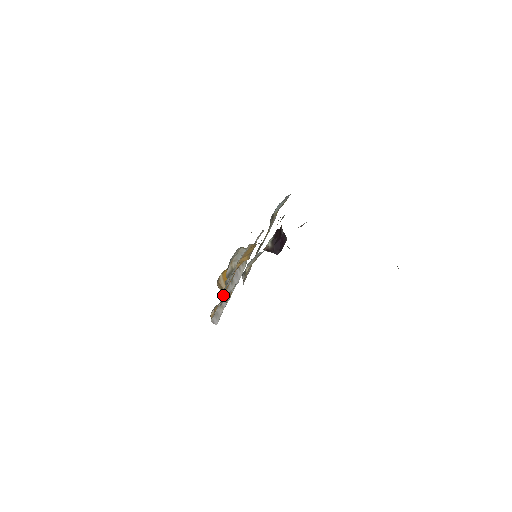
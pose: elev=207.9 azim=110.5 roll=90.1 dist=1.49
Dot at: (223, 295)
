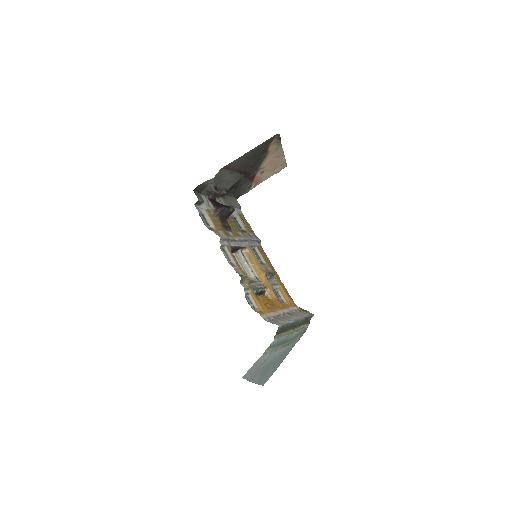
Dot at: (272, 310)
